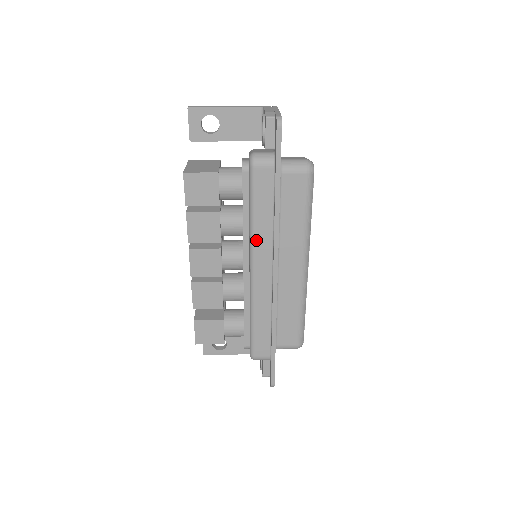
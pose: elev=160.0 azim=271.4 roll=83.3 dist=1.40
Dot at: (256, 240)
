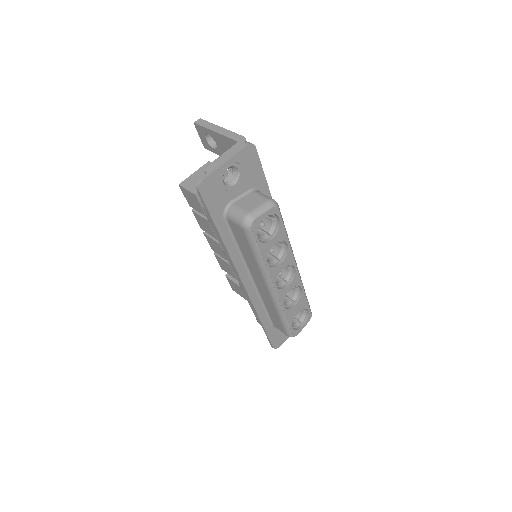
Dot at: (226, 255)
